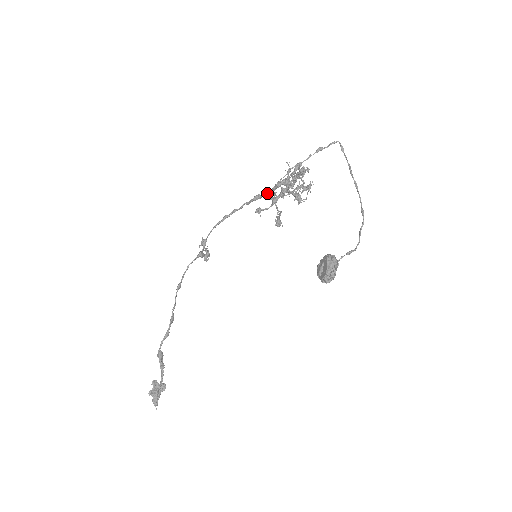
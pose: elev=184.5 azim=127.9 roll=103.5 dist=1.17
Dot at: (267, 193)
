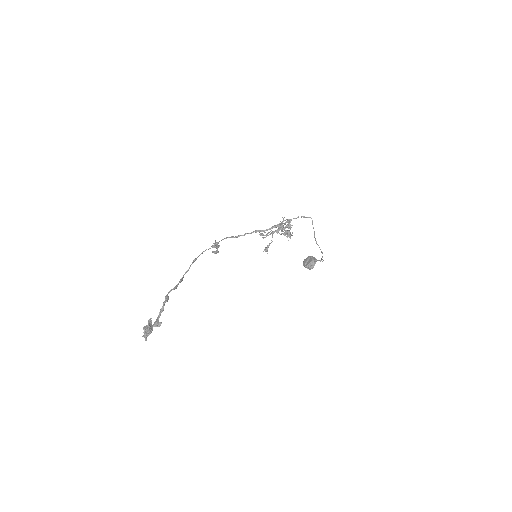
Dot at: (265, 230)
